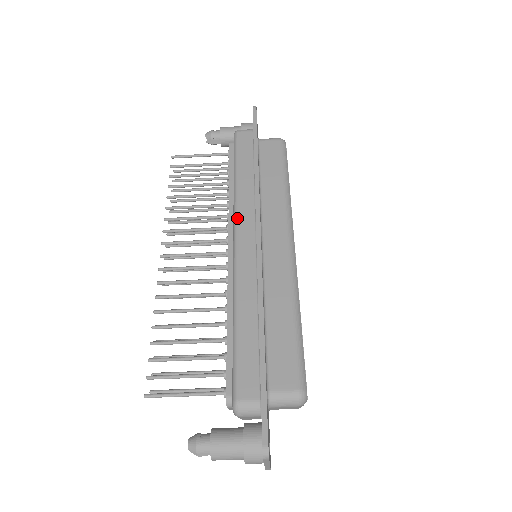
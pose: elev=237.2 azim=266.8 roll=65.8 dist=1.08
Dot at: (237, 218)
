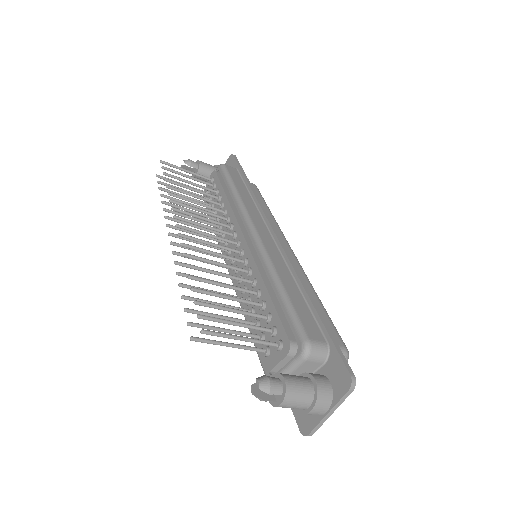
Dot at: (250, 216)
